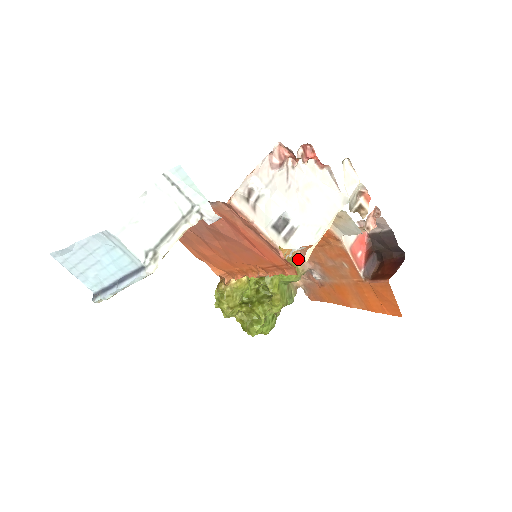
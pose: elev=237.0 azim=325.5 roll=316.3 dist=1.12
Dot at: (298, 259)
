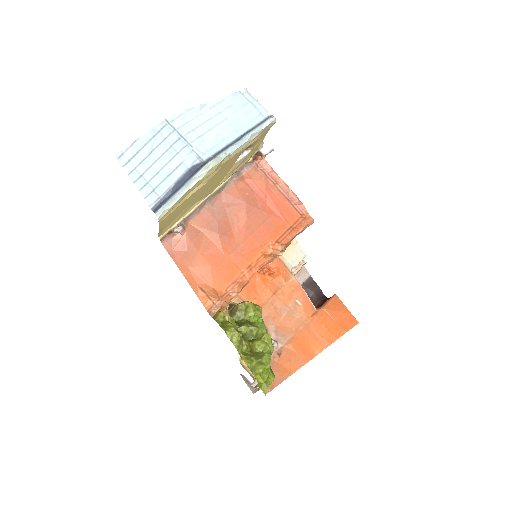
Dot at: occluded
